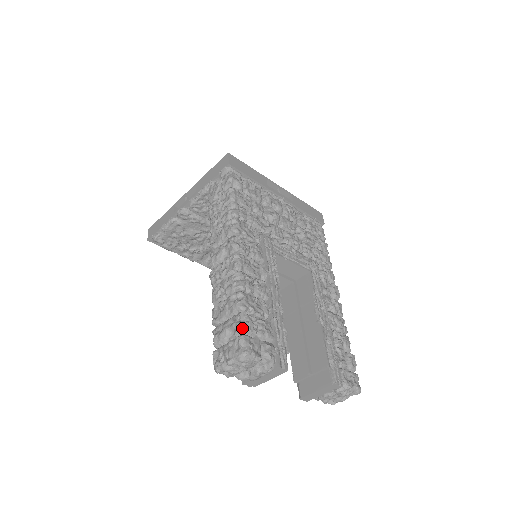
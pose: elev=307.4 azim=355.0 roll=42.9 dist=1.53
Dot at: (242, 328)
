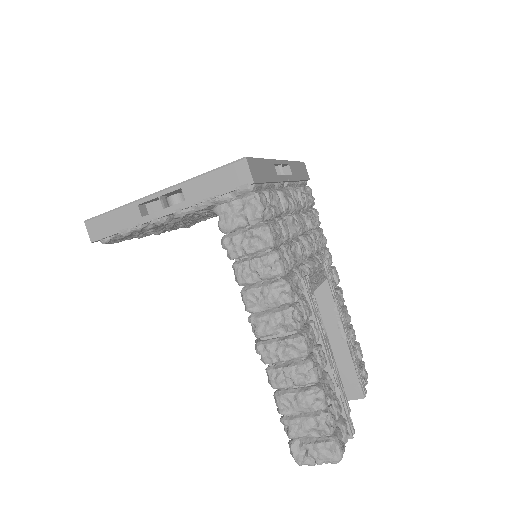
Dot at: (332, 432)
